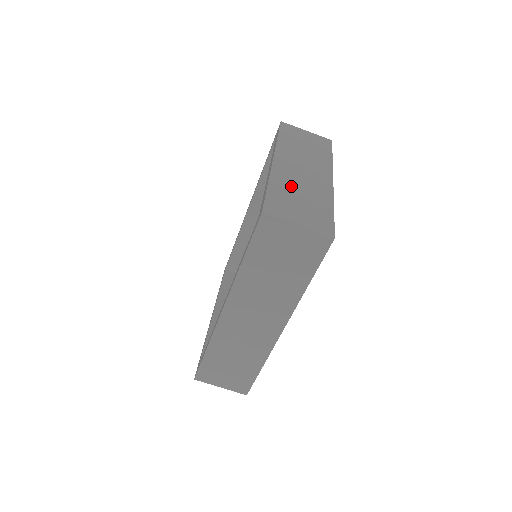
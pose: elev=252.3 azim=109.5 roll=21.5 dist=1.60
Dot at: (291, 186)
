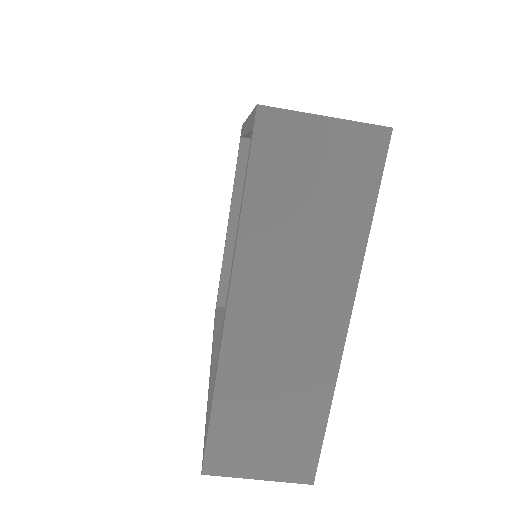
Dot at: (256, 385)
